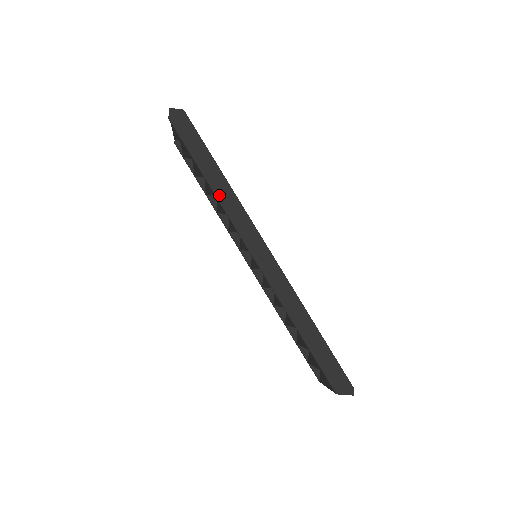
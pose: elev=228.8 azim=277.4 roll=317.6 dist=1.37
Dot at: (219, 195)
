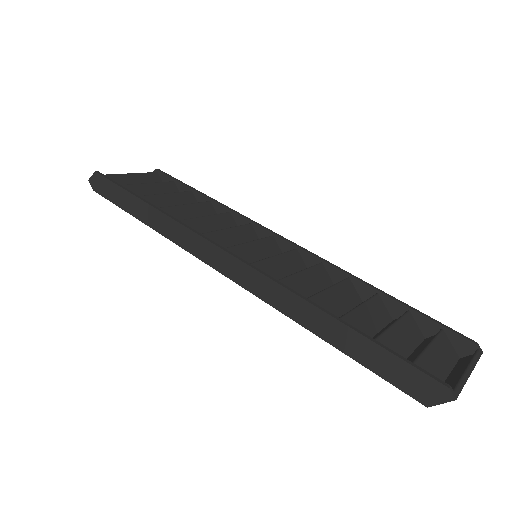
Dot at: (161, 231)
